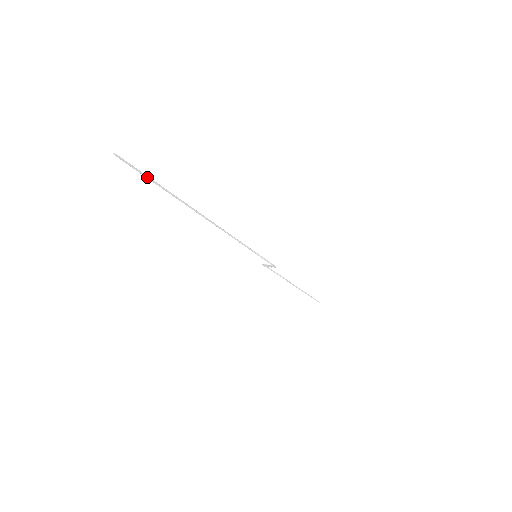
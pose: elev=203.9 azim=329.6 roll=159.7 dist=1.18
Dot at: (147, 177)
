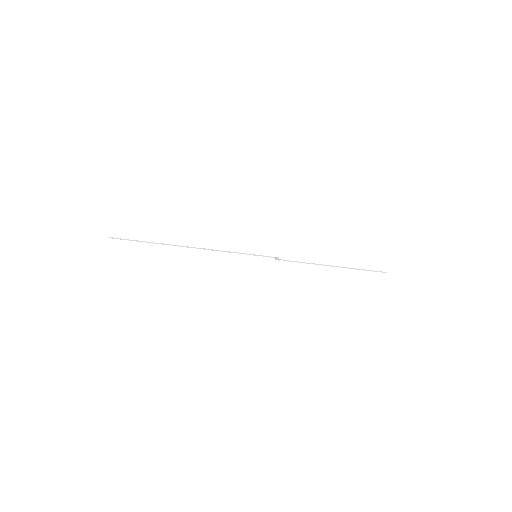
Dot at: (132, 240)
